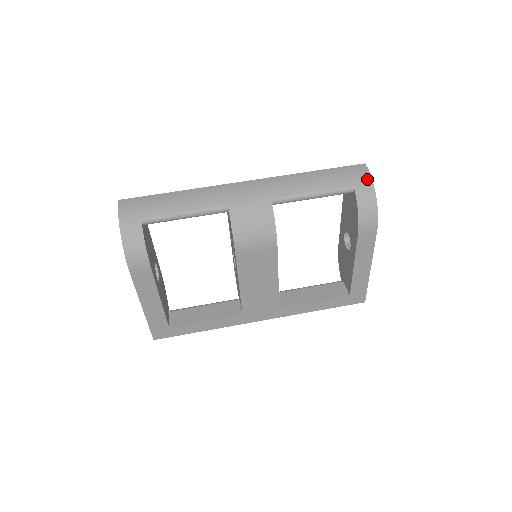
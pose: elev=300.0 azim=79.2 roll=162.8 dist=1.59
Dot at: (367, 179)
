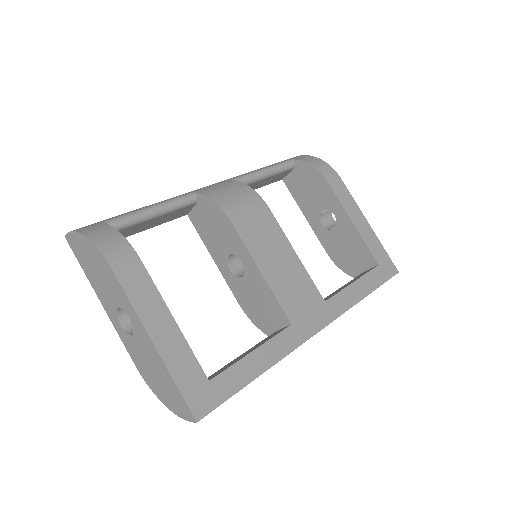
Dot at: (297, 156)
